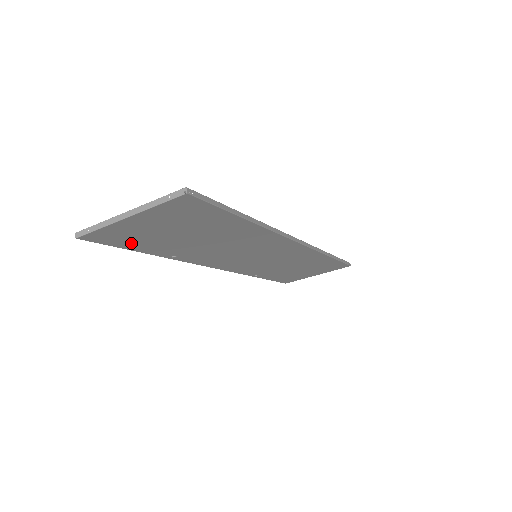
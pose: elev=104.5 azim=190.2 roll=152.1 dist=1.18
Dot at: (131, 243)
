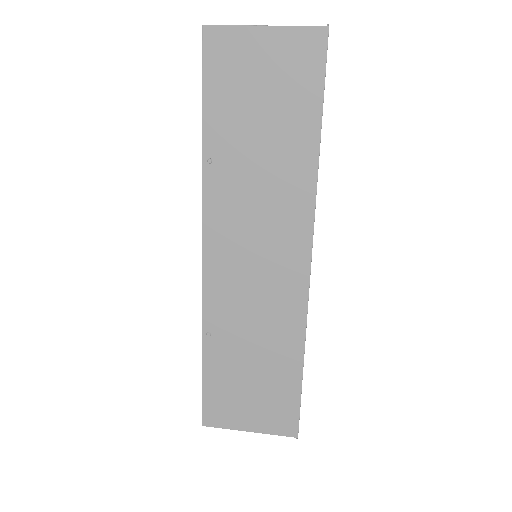
Dot at: (218, 83)
